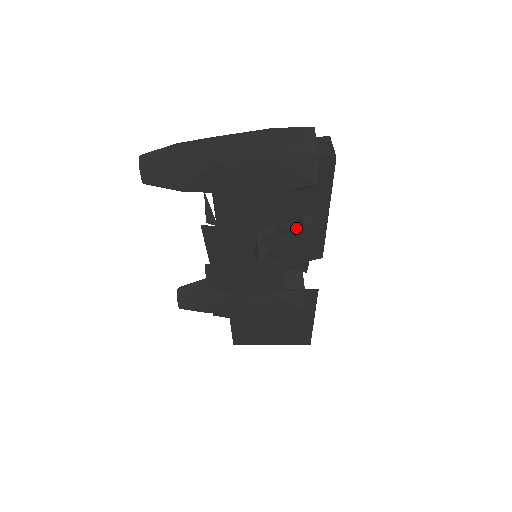
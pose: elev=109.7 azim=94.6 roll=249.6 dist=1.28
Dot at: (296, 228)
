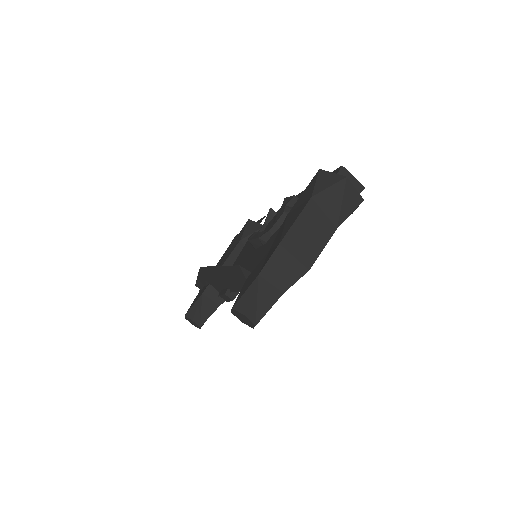
Dot at: occluded
